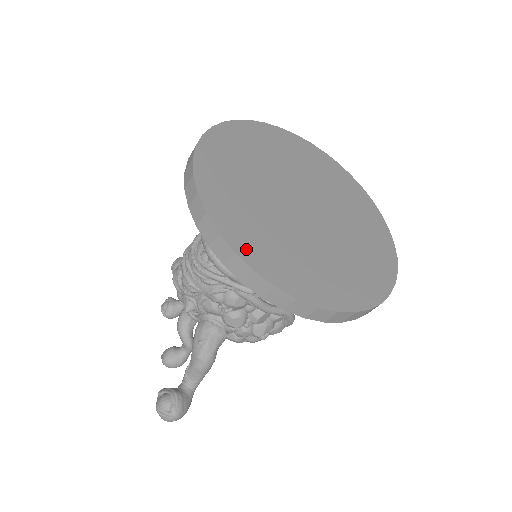
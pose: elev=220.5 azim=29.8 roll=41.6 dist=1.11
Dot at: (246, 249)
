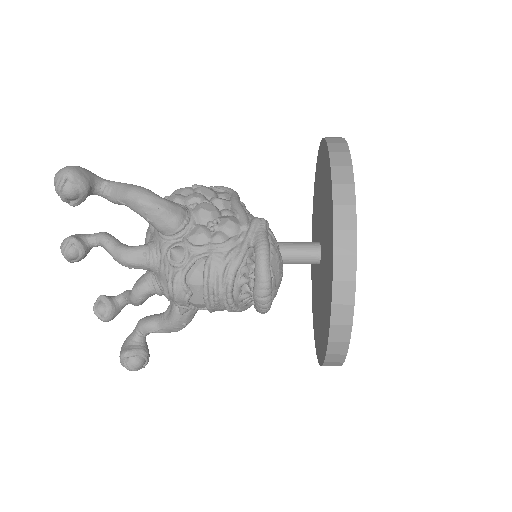
Dot at: occluded
